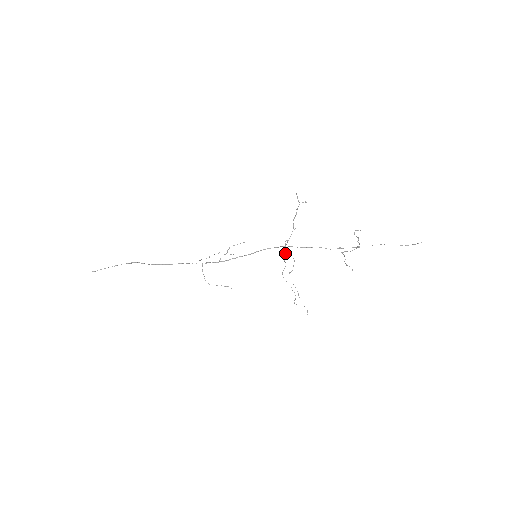
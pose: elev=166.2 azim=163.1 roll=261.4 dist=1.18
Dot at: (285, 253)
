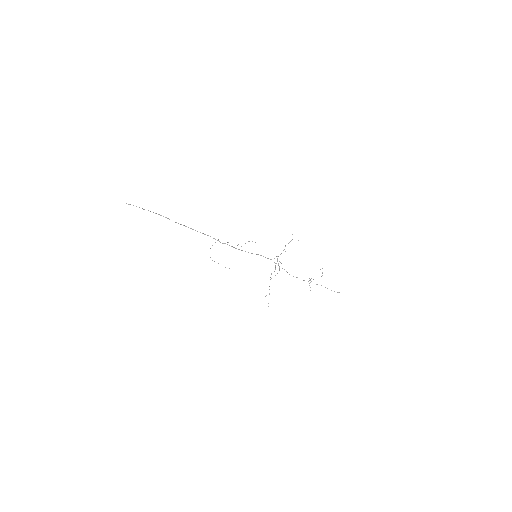
Dot at: occluded
